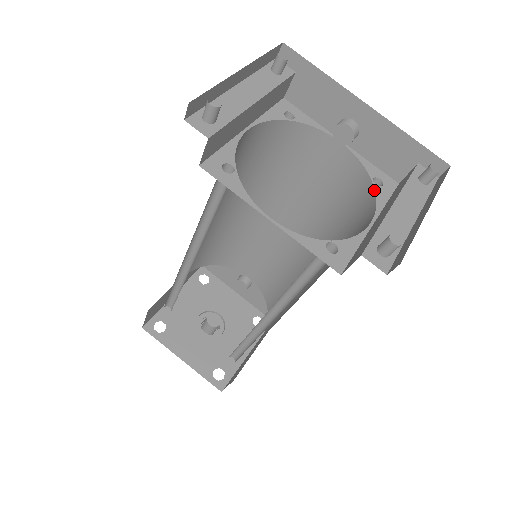
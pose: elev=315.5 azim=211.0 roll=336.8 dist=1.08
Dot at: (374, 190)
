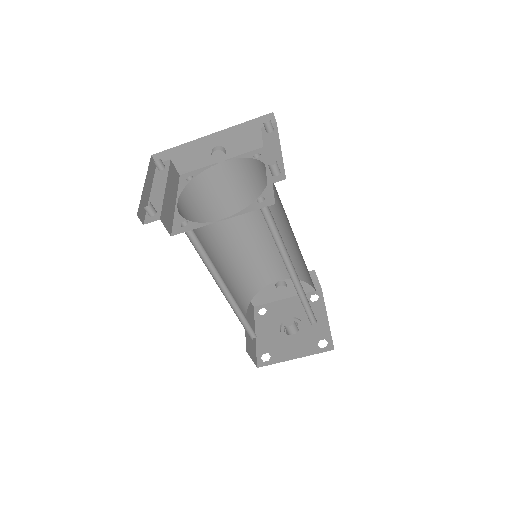
Dot at: (258, 161)
